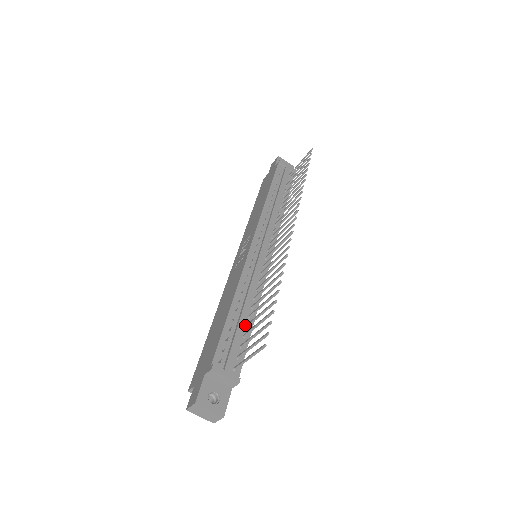
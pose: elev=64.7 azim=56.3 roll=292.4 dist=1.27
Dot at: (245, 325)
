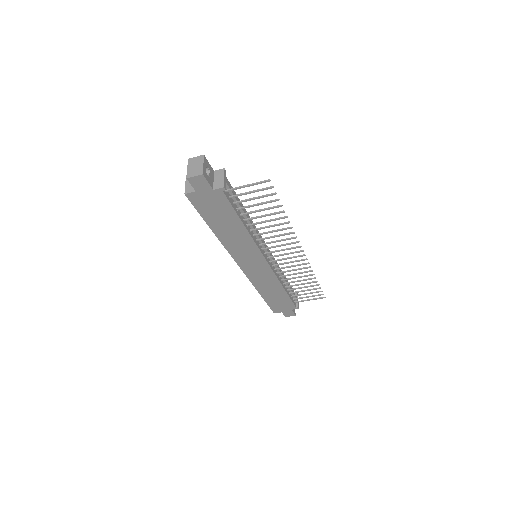
Dot at: (240, 214)
